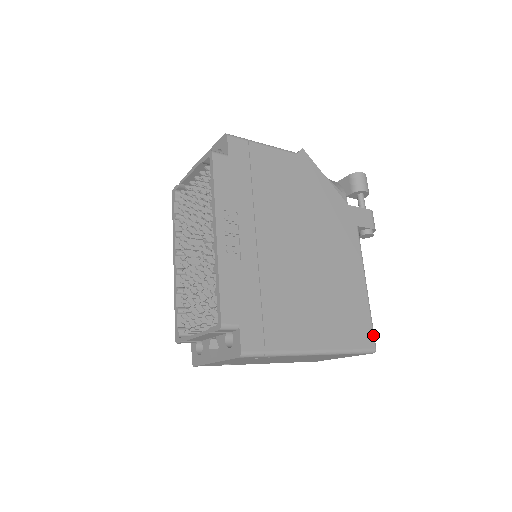
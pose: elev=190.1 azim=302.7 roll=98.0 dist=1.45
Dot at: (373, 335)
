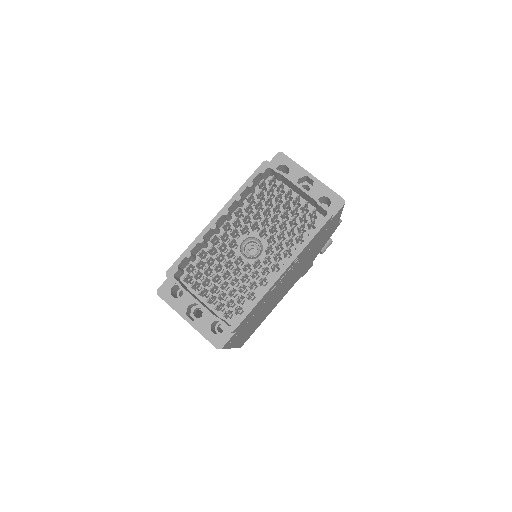
Dot at: occluded
